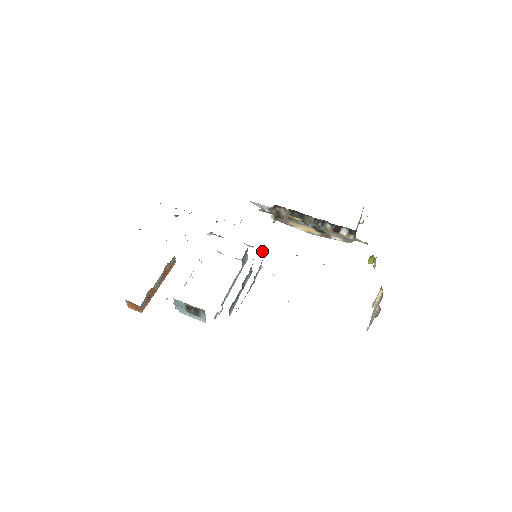
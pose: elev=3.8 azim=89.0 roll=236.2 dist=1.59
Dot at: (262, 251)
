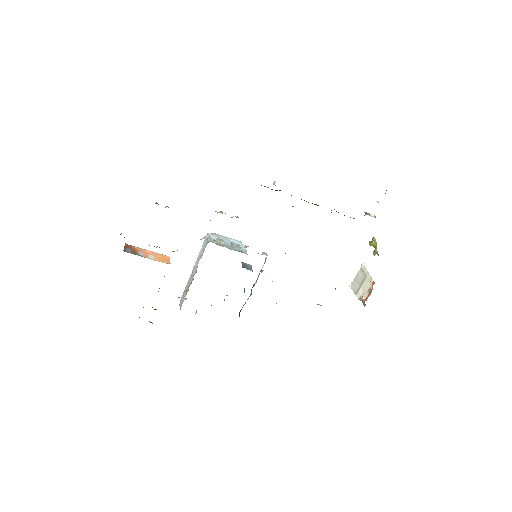
Dot at: (263, 252)
